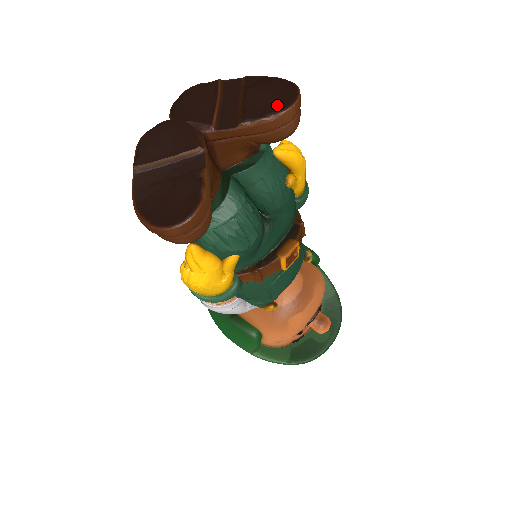
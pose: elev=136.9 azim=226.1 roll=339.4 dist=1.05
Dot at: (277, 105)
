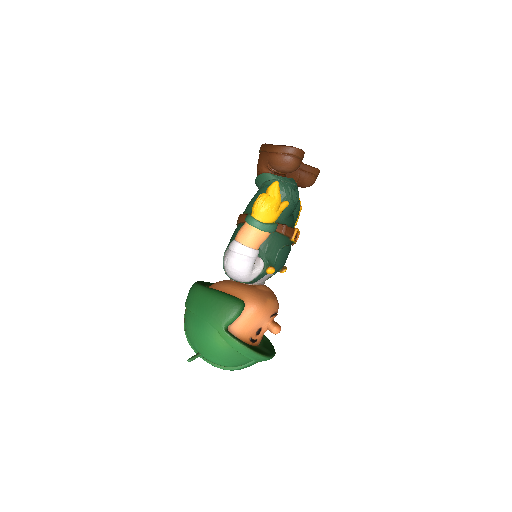
Dot at: occluded
